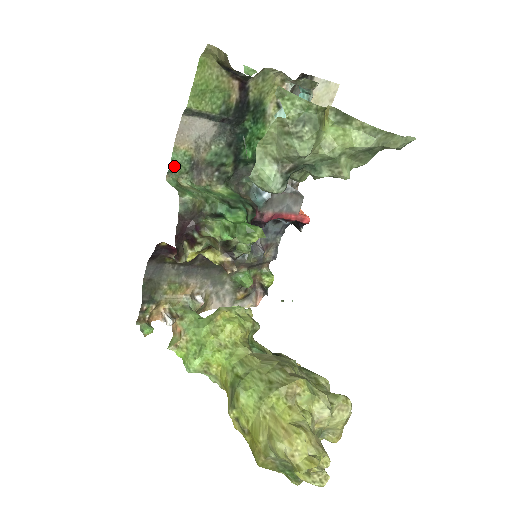
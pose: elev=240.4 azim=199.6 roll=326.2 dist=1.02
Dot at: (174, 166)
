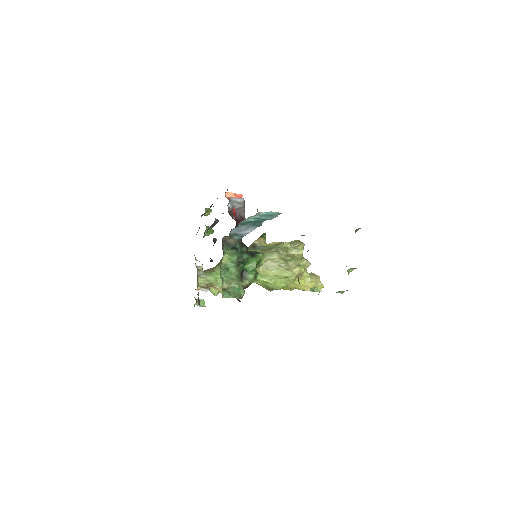
Dot at: occluded
